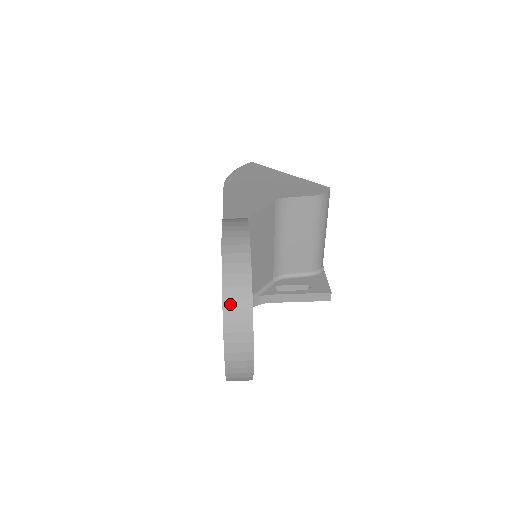
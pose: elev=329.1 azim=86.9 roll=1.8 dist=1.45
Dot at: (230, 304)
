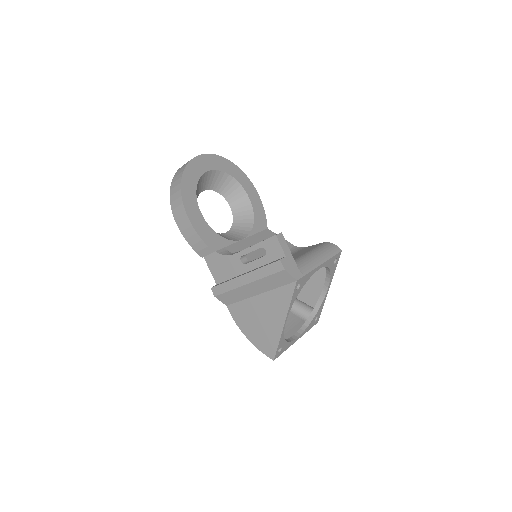
Dot at: occluded
